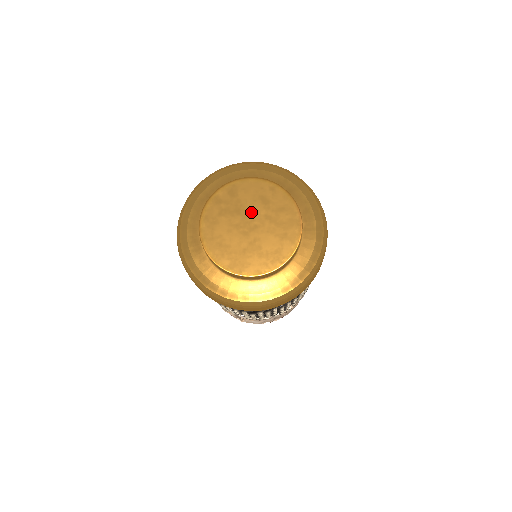
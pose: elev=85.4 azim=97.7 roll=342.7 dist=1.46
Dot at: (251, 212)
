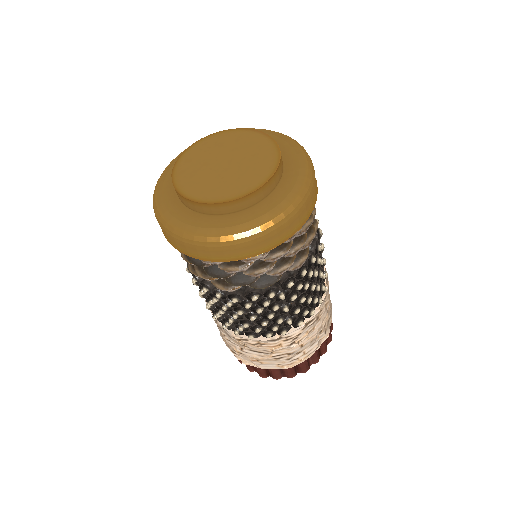
Dot at: (216, 157)
